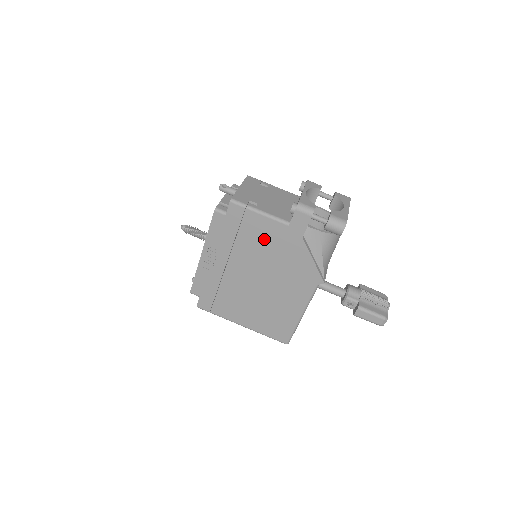
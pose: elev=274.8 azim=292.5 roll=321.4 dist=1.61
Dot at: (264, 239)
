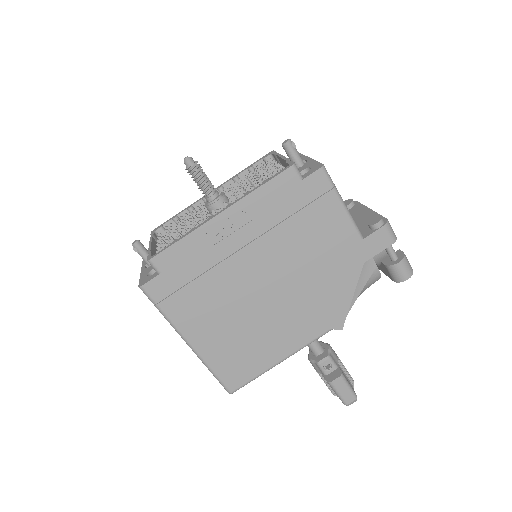
Dot at: (321, 240)
